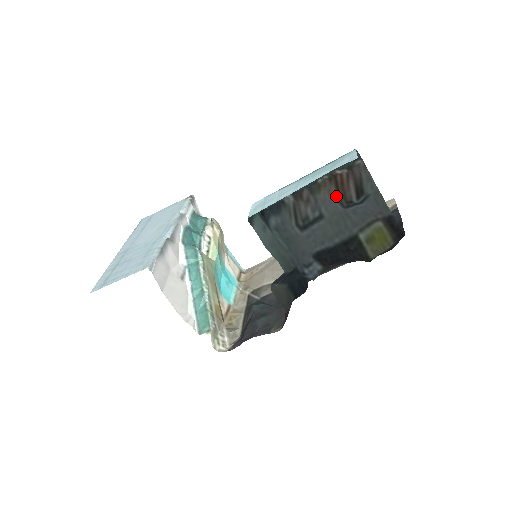
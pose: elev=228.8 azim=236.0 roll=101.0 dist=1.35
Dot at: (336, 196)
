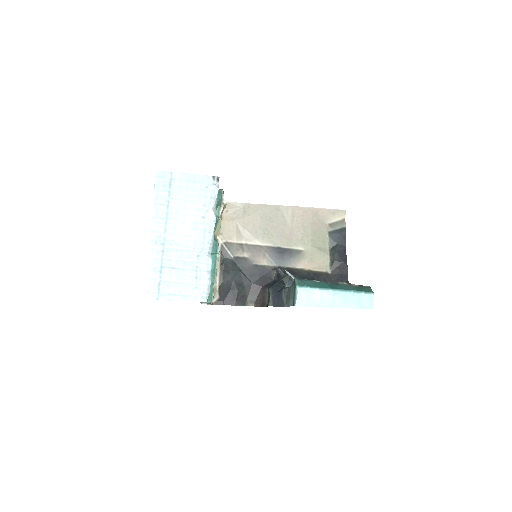
Dot at: occluded
